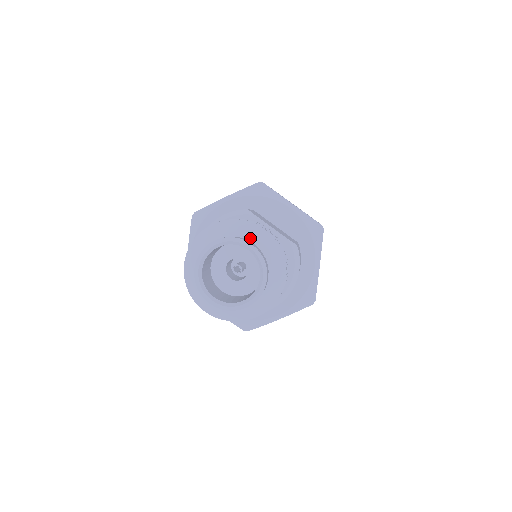
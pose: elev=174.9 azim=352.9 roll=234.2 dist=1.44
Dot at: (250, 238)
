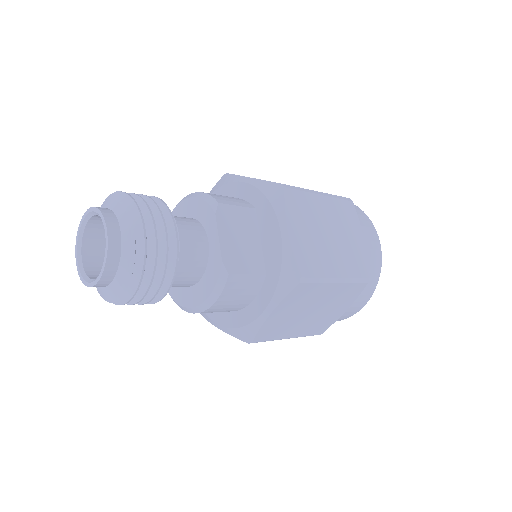
Dot at: (123, 228)
